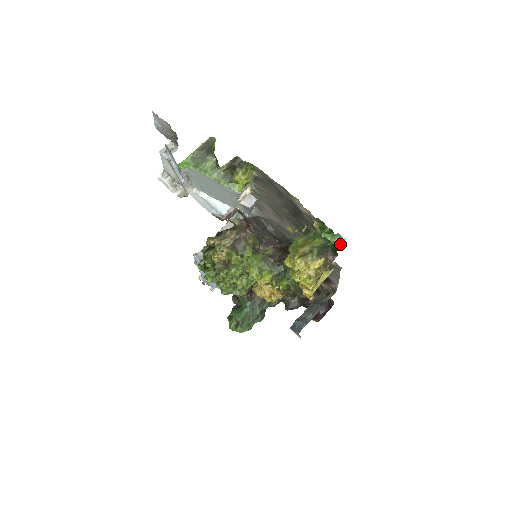
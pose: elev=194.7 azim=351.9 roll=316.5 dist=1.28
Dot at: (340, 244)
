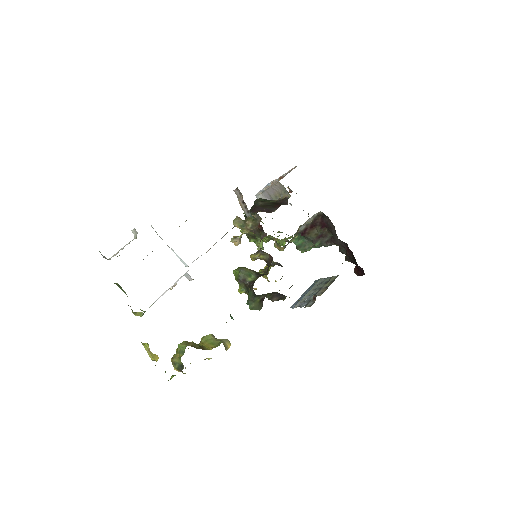
Dot at: occluded
